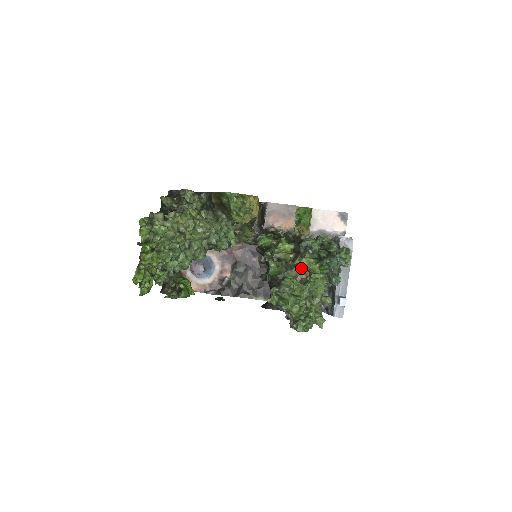
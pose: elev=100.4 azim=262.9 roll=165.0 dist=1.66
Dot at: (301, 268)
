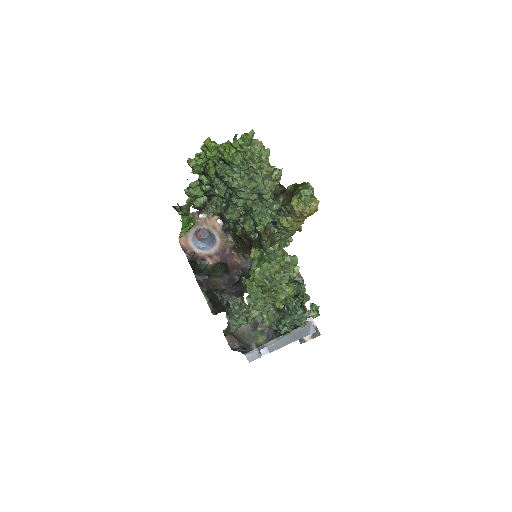
Dot at: (295, 261)
